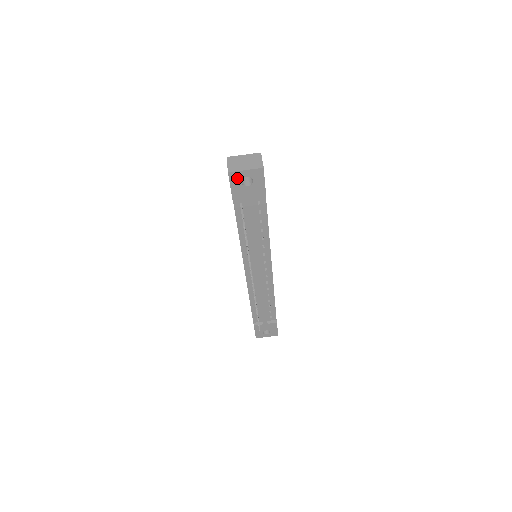
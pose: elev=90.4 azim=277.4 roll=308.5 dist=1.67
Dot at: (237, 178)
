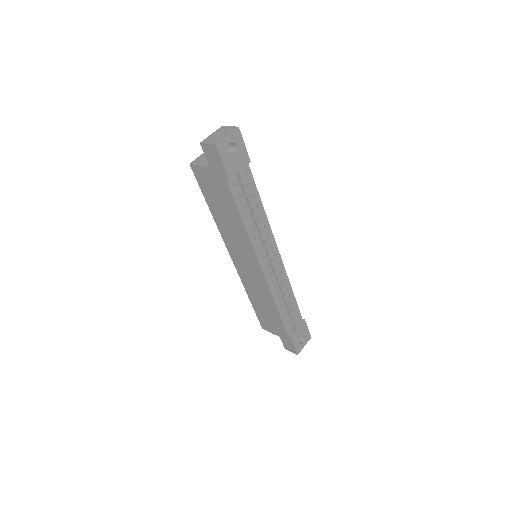
Dot at: (224, 149)
